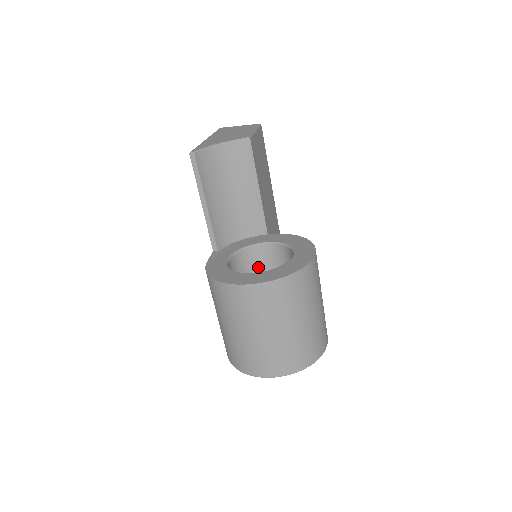
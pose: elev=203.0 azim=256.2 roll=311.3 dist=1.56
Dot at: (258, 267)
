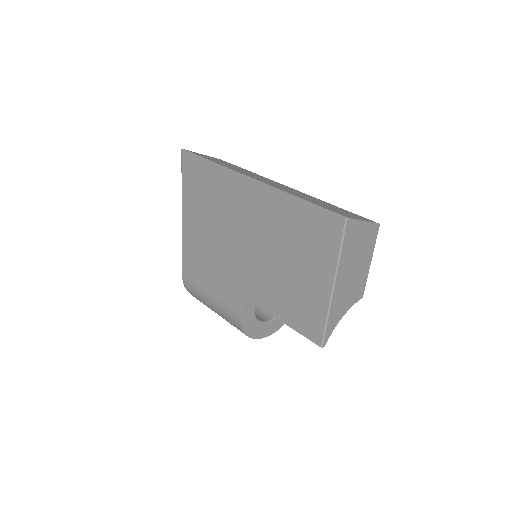
Dot at: occluded
